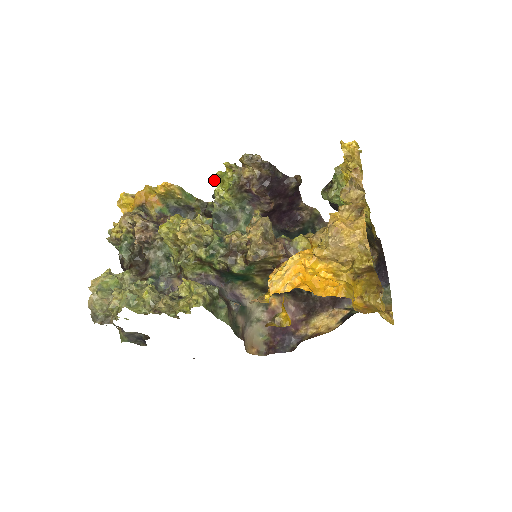
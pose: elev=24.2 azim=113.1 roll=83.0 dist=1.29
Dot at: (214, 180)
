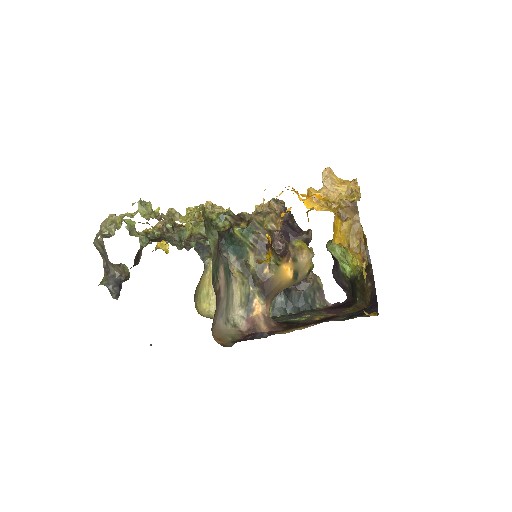
Dot at: occluded
